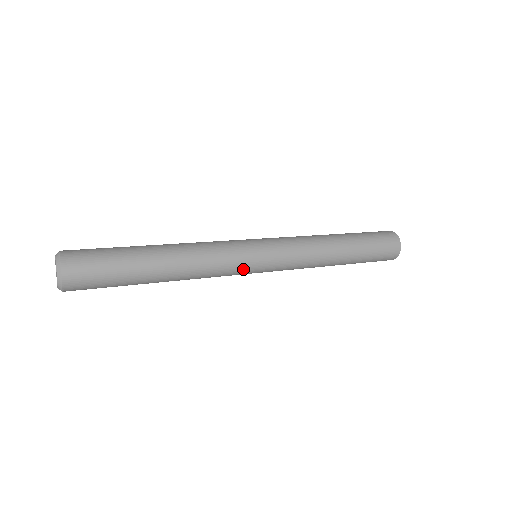
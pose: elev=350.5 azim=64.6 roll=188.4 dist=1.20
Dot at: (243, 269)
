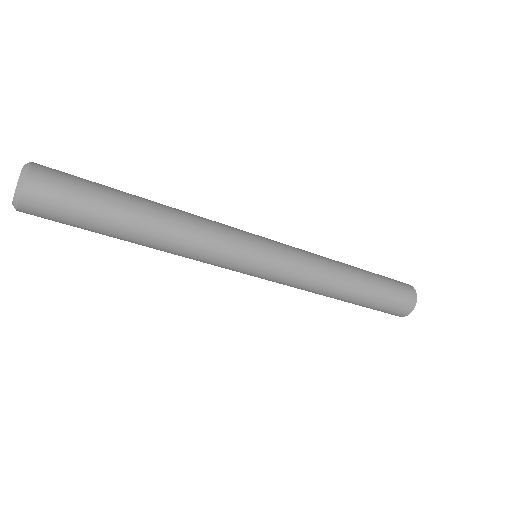
Dot at: (244, 237)
